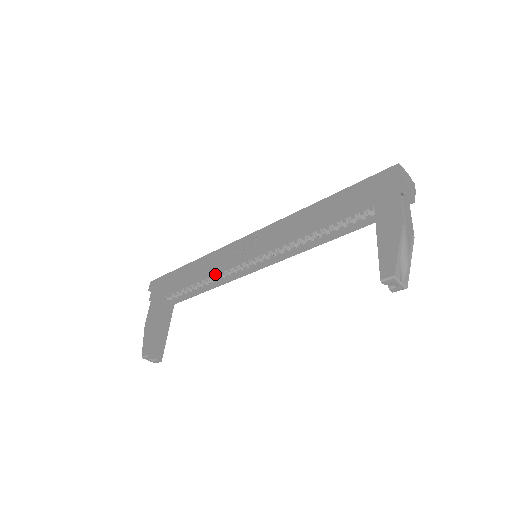
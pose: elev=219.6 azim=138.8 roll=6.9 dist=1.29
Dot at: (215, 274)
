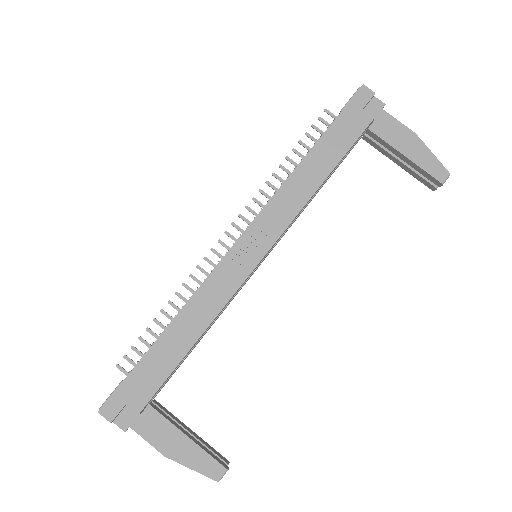
Dot at: occluded
